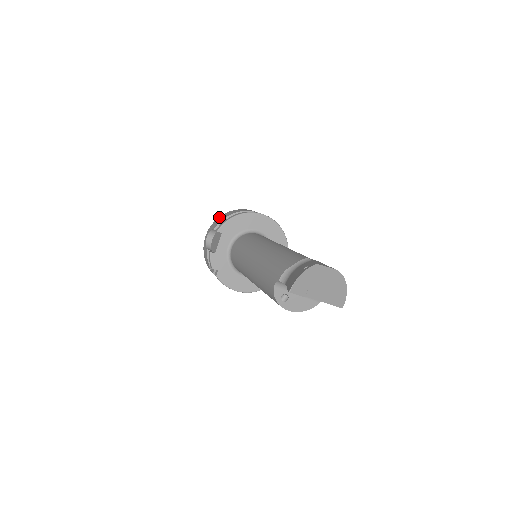
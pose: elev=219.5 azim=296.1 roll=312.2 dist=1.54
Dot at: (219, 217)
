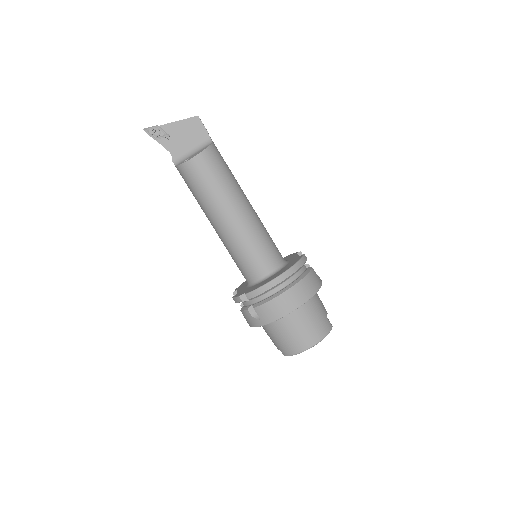
Dot at: occluded
